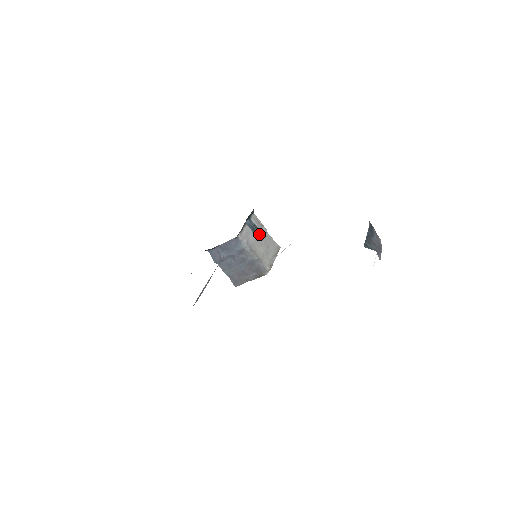
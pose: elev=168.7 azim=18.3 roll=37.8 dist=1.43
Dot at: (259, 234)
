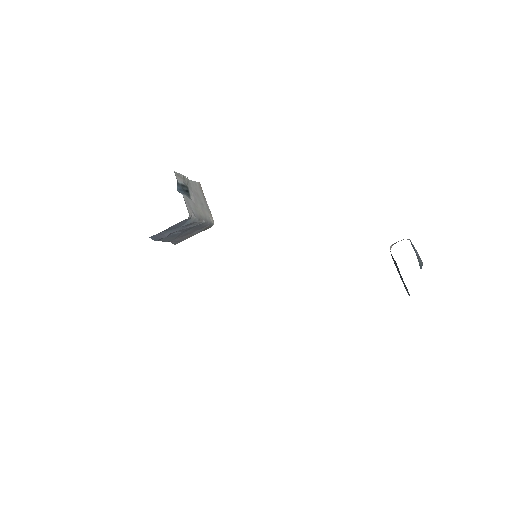
Dot at: (189, 191)
